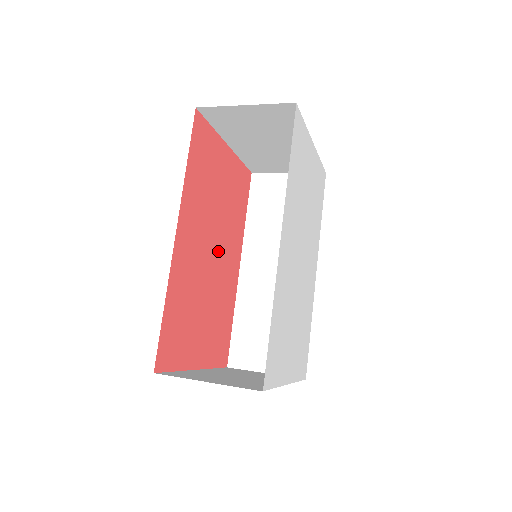
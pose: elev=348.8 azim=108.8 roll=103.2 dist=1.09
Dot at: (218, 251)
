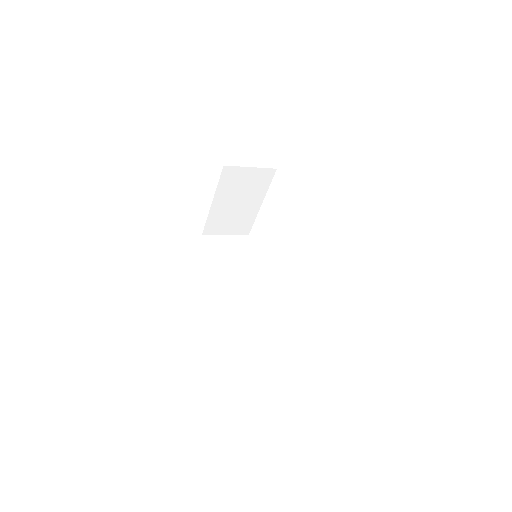
Dot at: occluded
